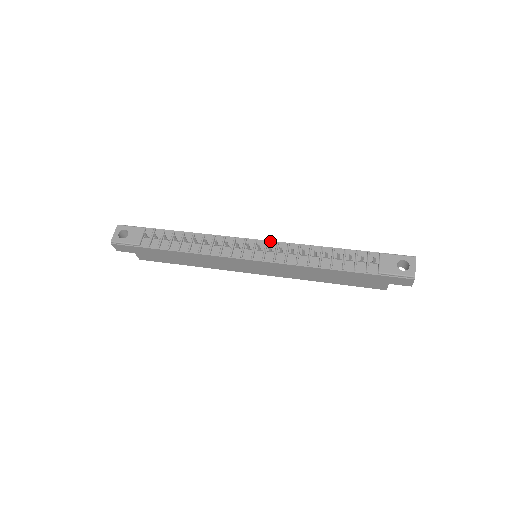
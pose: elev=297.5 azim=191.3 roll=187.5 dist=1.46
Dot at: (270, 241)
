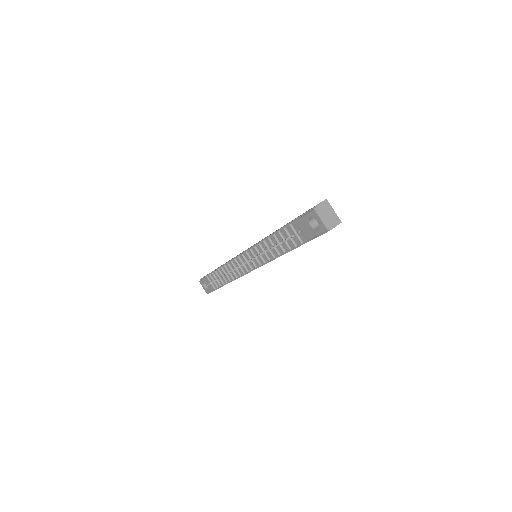
Dot at: (247, 250)
